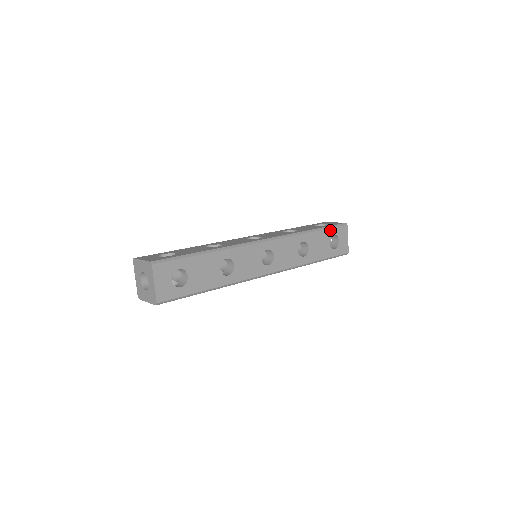
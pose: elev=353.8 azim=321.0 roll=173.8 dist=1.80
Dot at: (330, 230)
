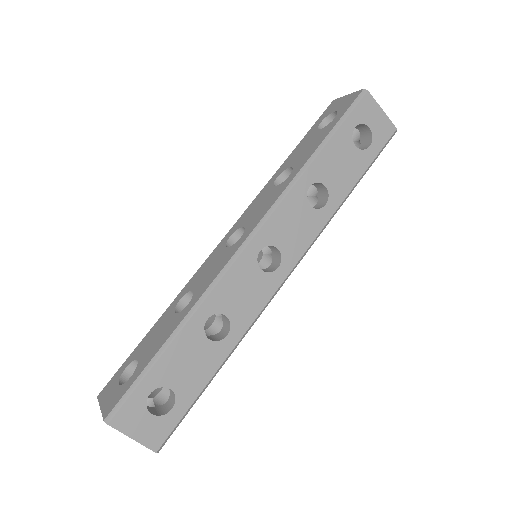
Dot at: (343, 127)
